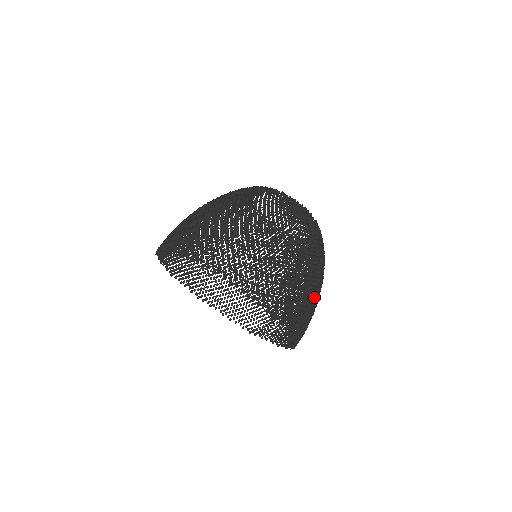
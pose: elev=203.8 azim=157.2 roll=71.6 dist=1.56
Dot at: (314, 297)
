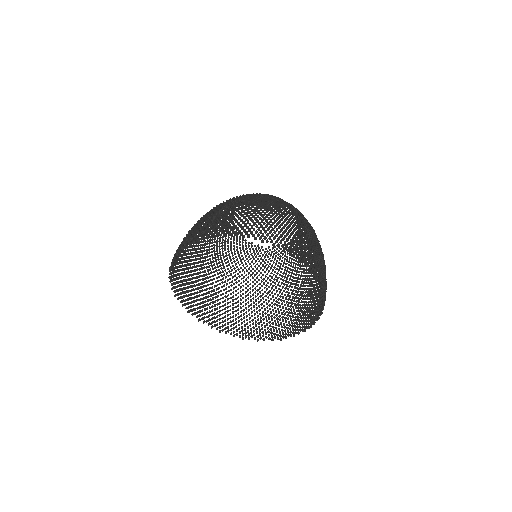
Dot at: (263, 212)
